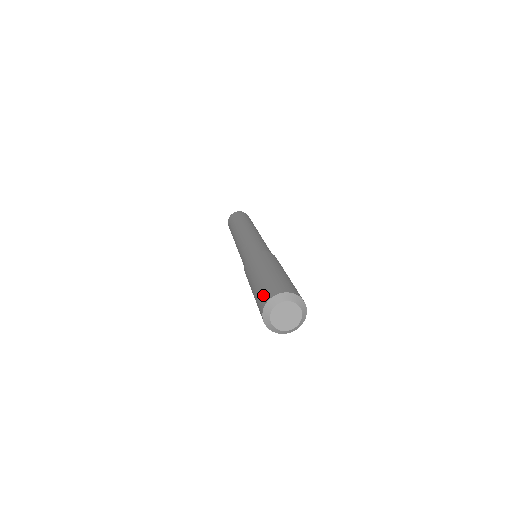
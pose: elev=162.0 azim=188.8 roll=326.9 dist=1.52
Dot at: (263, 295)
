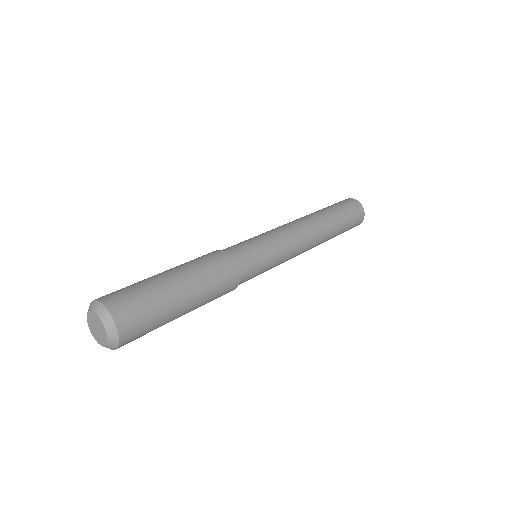
Dot at: occluded
